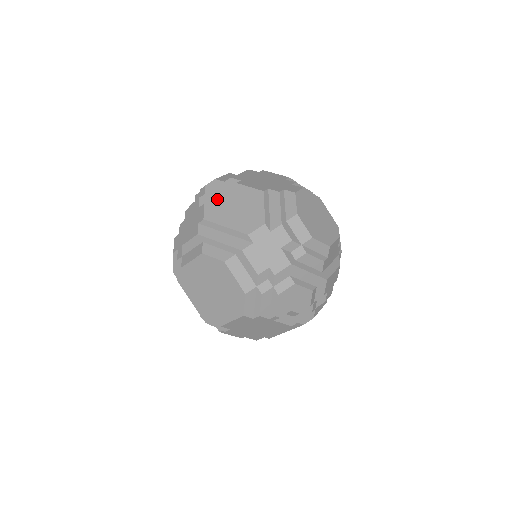
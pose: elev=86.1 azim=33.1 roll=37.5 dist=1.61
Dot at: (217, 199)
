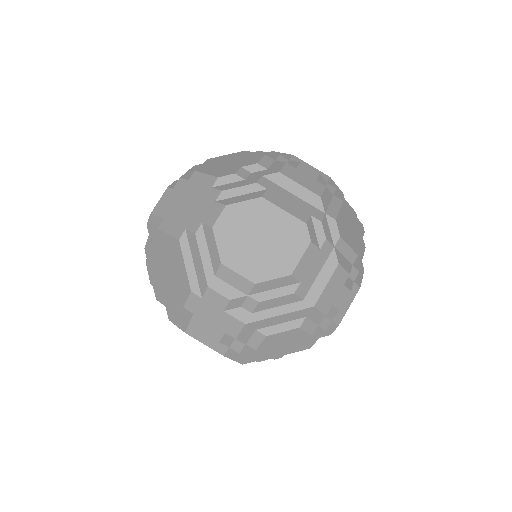
Dot at: (151, 255)
